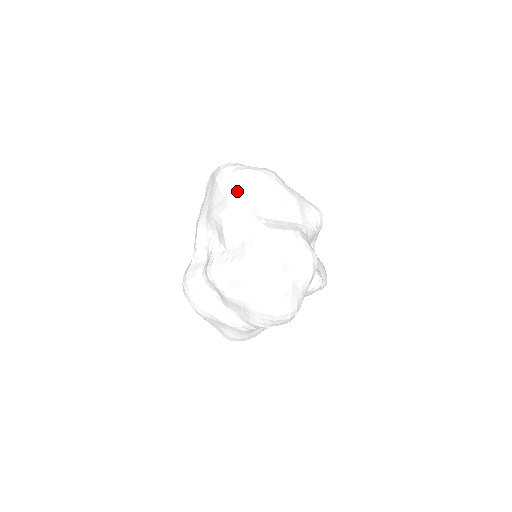
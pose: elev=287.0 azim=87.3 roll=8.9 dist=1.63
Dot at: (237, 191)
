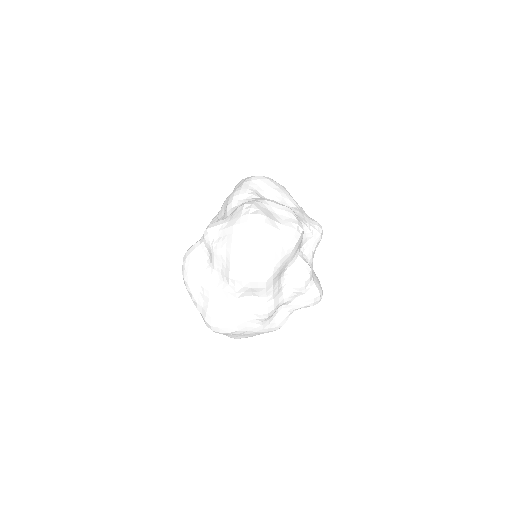
Dot at: (248, 180)
